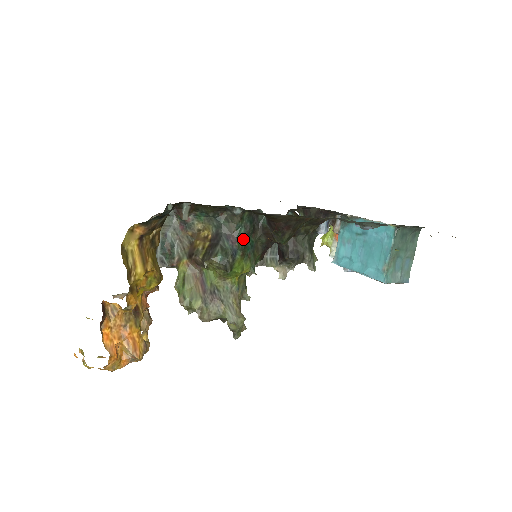
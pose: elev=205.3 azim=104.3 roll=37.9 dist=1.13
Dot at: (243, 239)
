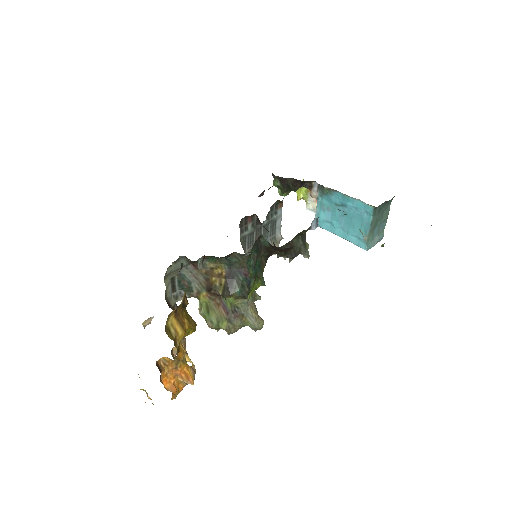
Dot at: (253, 268)
